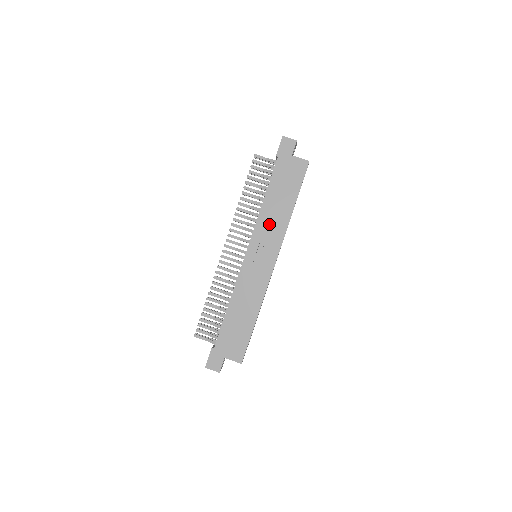
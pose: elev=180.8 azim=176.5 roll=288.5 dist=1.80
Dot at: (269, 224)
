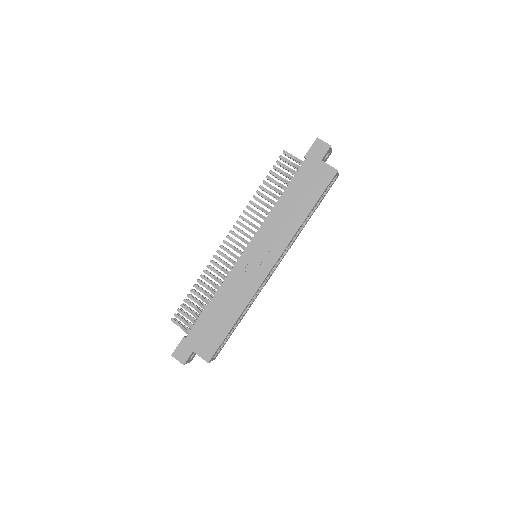
Dot at: (277, 226)
